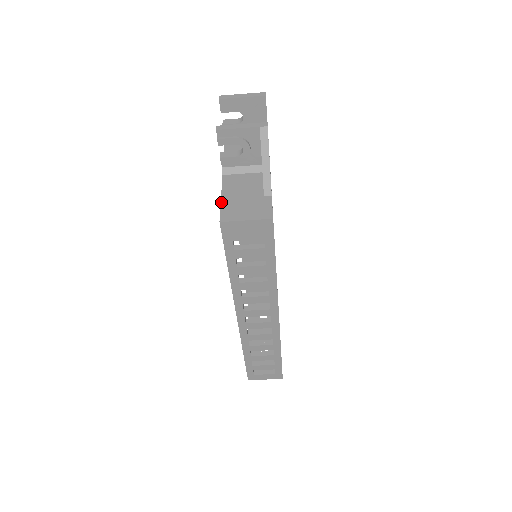
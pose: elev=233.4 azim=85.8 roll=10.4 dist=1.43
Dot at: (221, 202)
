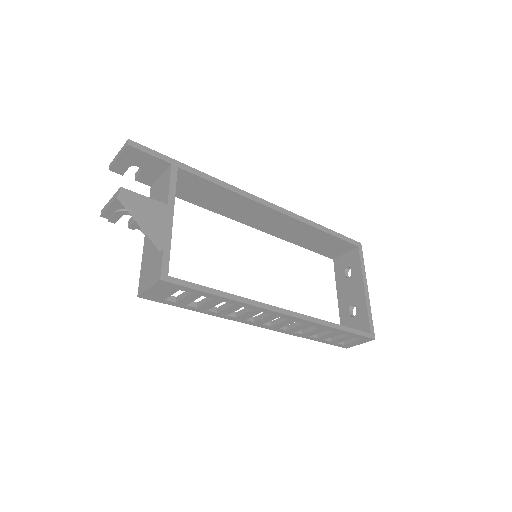
Dot at: (140, 272)
